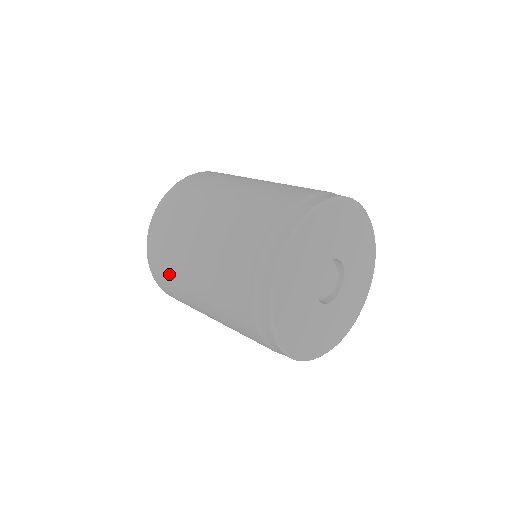
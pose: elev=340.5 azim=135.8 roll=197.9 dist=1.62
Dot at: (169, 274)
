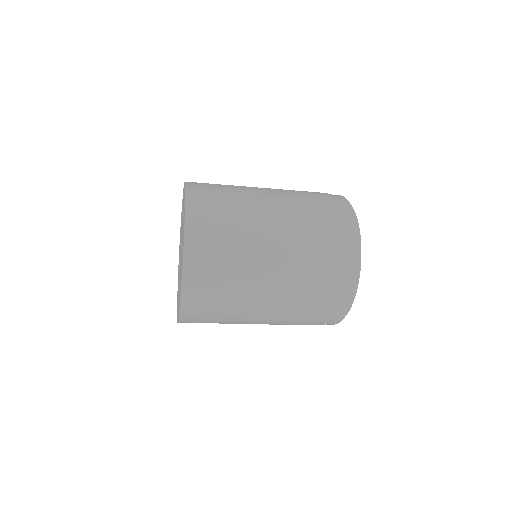
Dot at: (223, 188)
